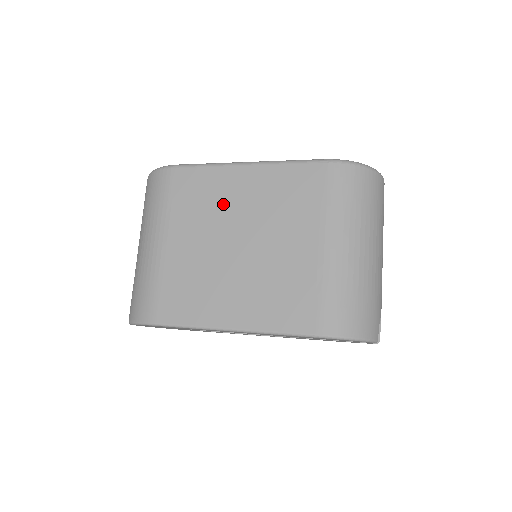
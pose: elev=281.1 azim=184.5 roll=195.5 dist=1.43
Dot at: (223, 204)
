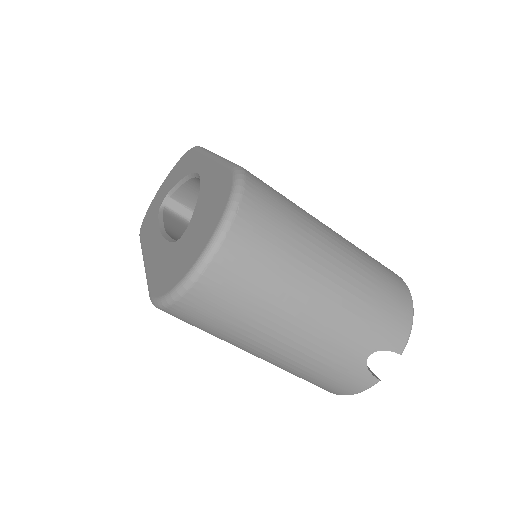
Dot at: occluded
